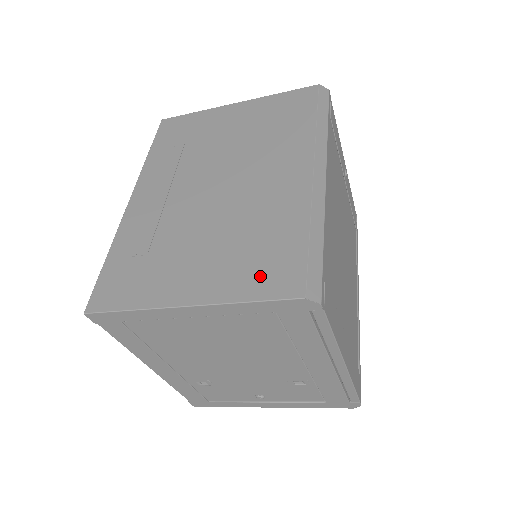
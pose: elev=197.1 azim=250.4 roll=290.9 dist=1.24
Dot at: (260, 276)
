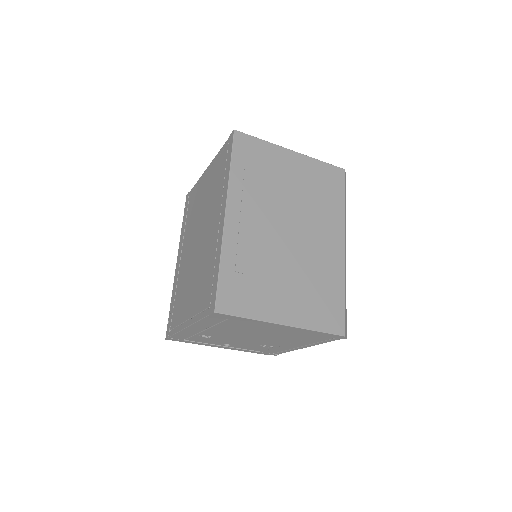
Dot at: (323, 316)
